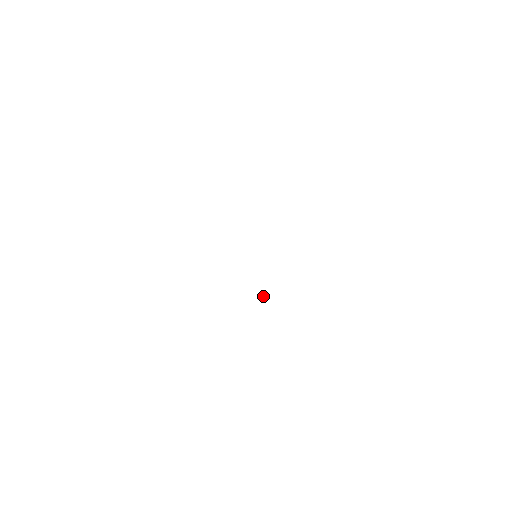
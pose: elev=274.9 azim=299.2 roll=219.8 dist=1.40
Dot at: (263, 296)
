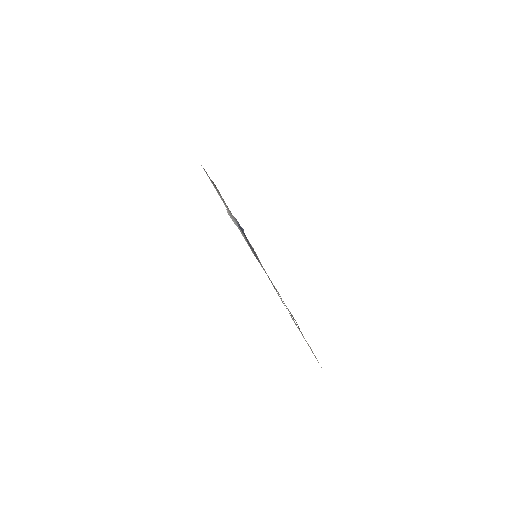
Dot at: occluded
